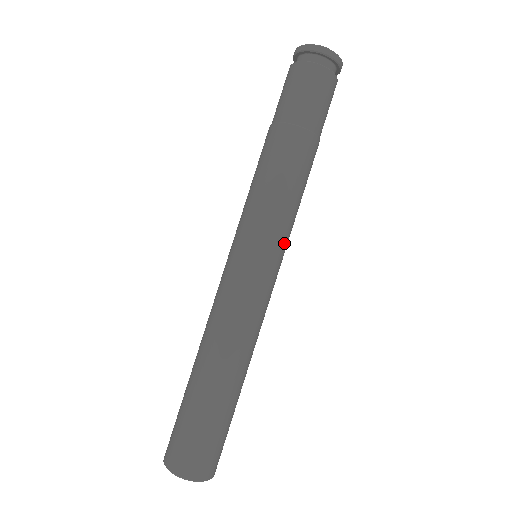
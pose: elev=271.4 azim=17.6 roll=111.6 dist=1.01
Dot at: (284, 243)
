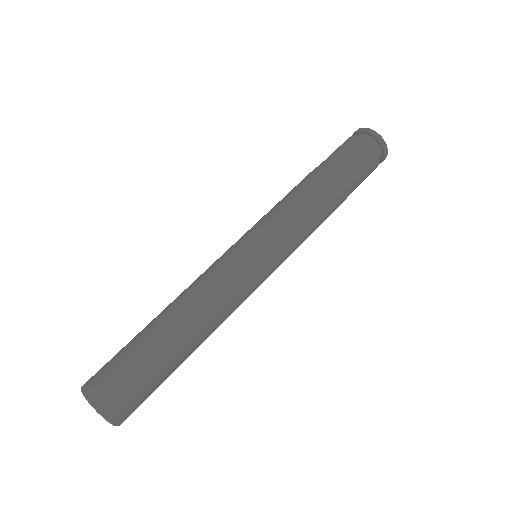
Dot at: occluded
